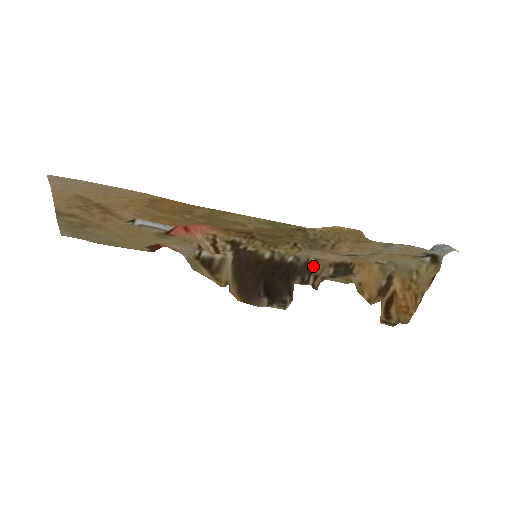
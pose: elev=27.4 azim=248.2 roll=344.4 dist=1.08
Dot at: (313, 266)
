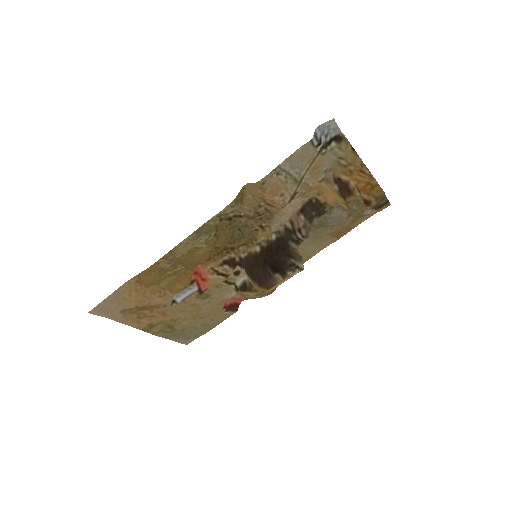
Dot at: (292, 226)
